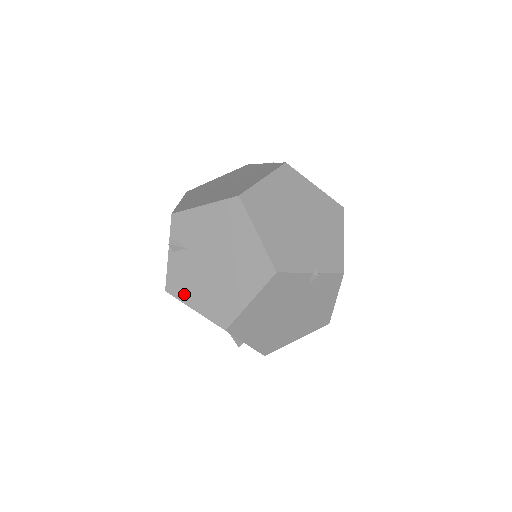
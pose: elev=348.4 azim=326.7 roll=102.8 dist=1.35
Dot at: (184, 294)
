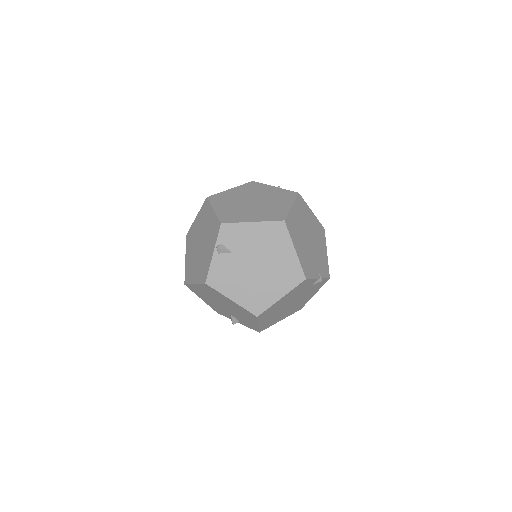
Dot at: (224, 287)
